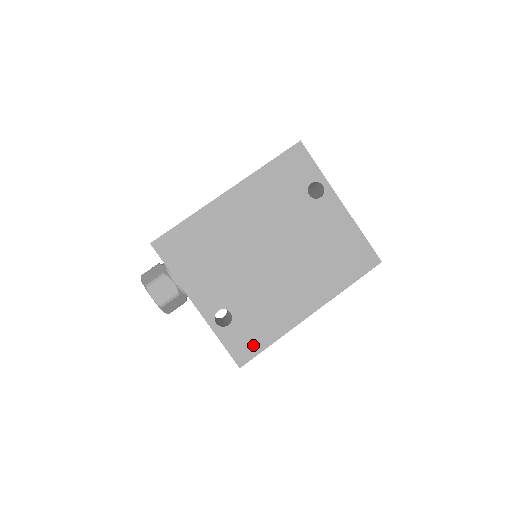
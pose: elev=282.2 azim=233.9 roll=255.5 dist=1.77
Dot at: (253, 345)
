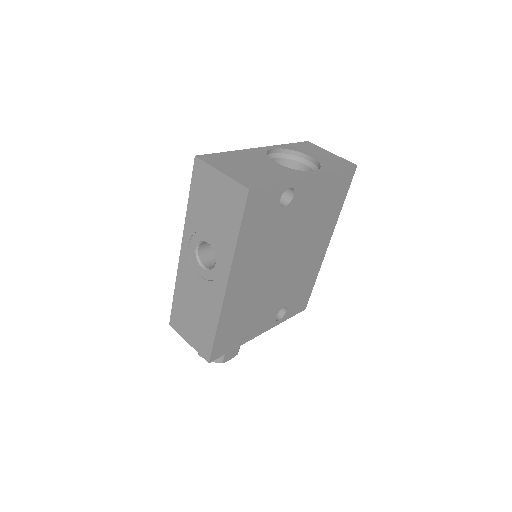
Dot at: (305, 297)
